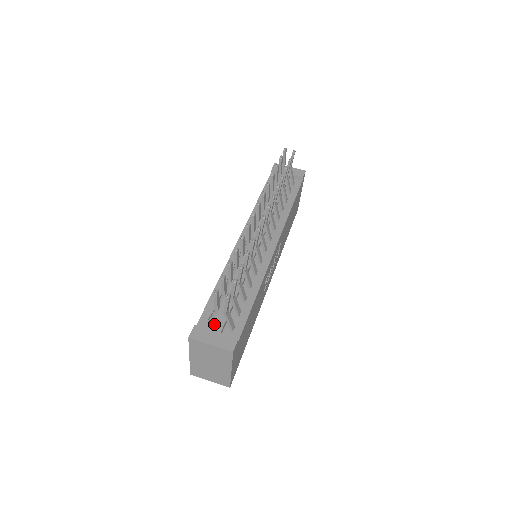
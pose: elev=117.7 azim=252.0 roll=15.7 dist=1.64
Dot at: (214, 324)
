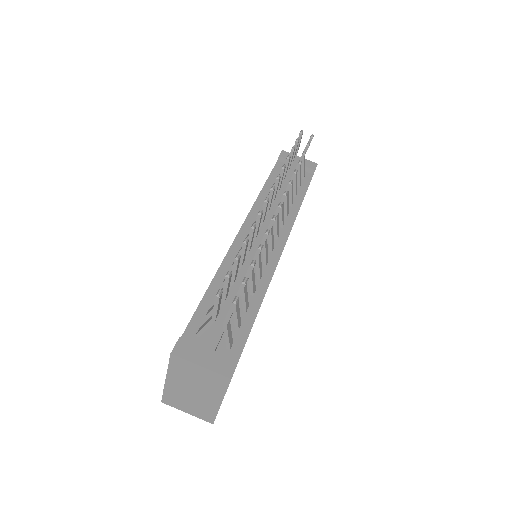
Dot at: (205, 337)
